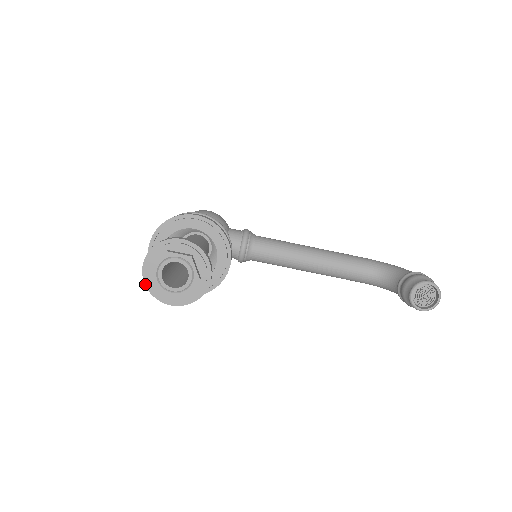
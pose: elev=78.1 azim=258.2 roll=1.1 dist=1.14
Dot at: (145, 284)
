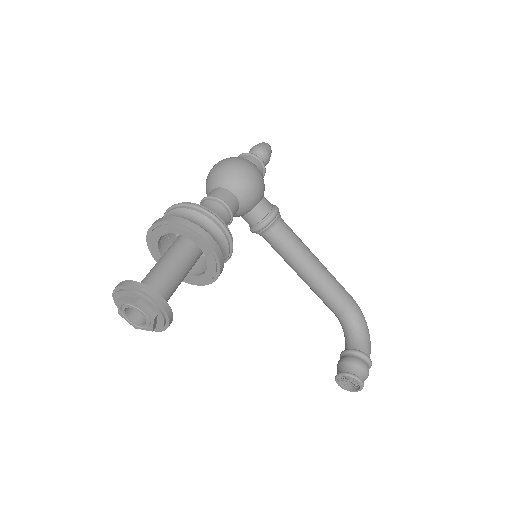
Dot at: (113, 295)
